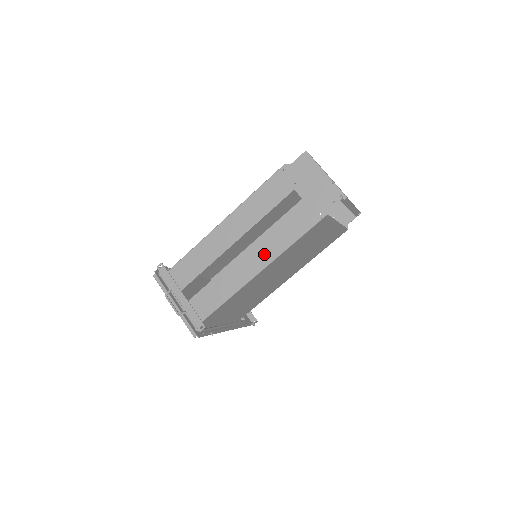
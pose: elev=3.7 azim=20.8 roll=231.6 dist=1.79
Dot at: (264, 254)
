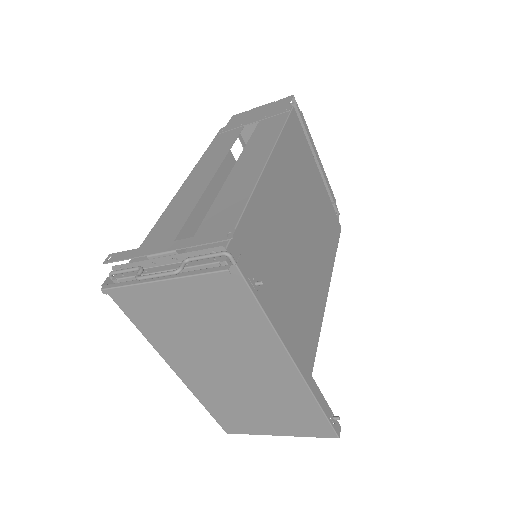
Dot at: (256, 156)
